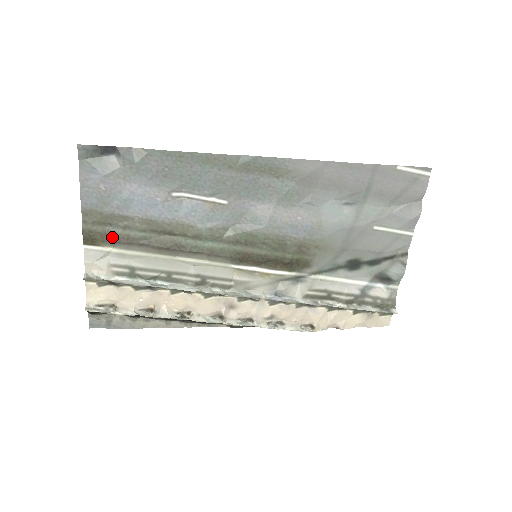
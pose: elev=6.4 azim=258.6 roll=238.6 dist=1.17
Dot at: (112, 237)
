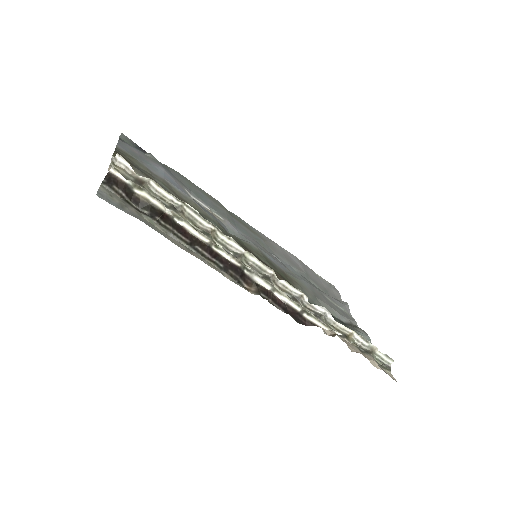
Dot at: (139, 170)
